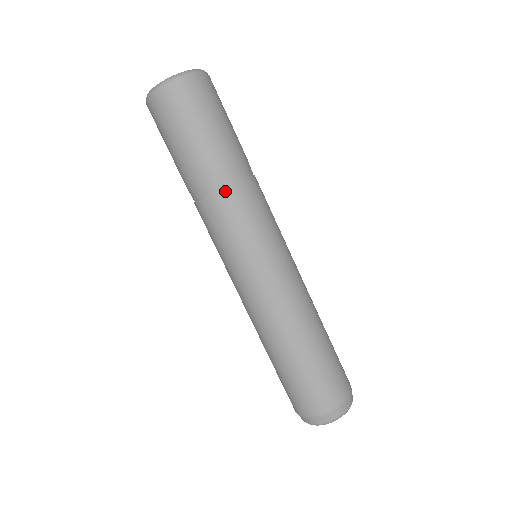
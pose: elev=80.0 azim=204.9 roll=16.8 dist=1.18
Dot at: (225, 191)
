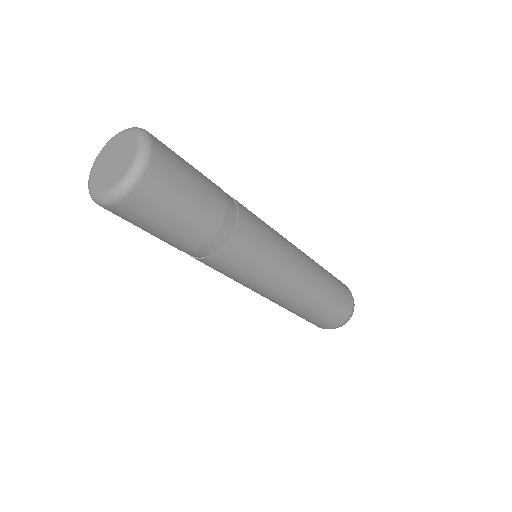
Dot at: (234, 235)
